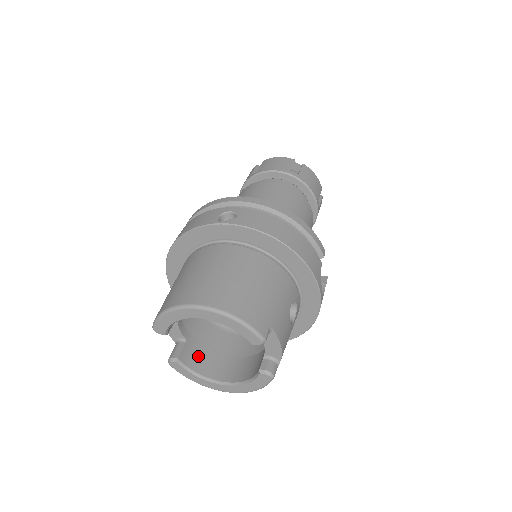
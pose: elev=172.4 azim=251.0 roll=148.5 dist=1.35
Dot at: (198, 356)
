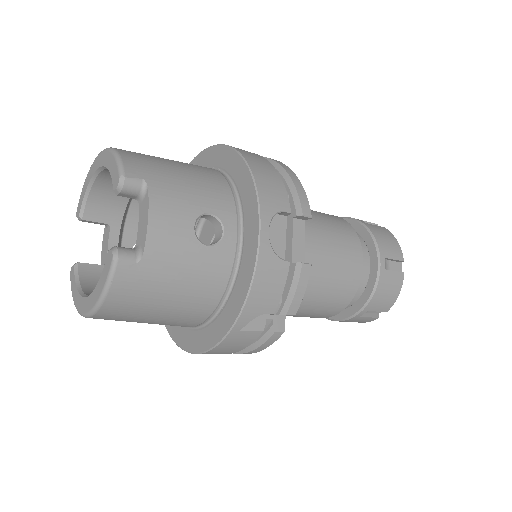
Dot at: occluded
